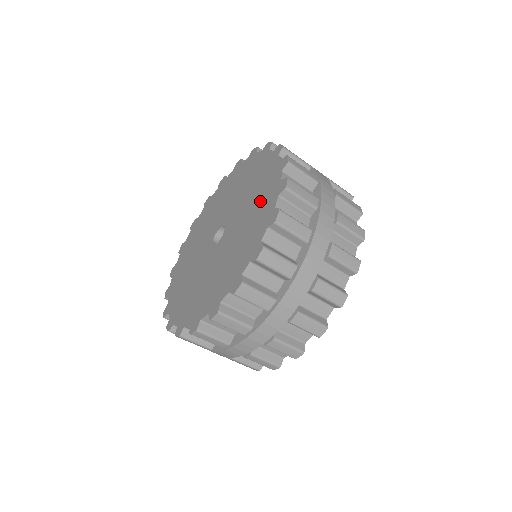
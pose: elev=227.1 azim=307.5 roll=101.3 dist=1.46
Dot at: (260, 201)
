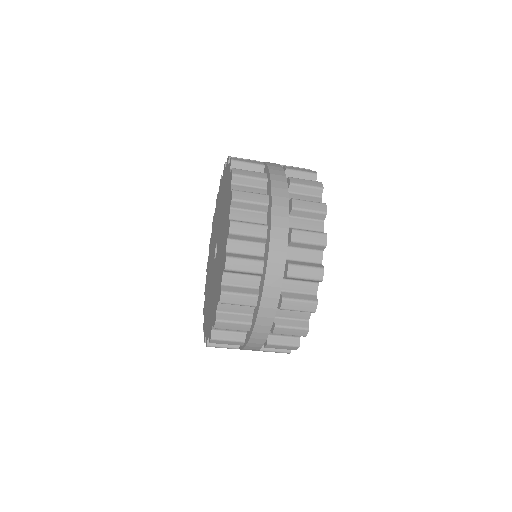
Dot at: (226, 200)
